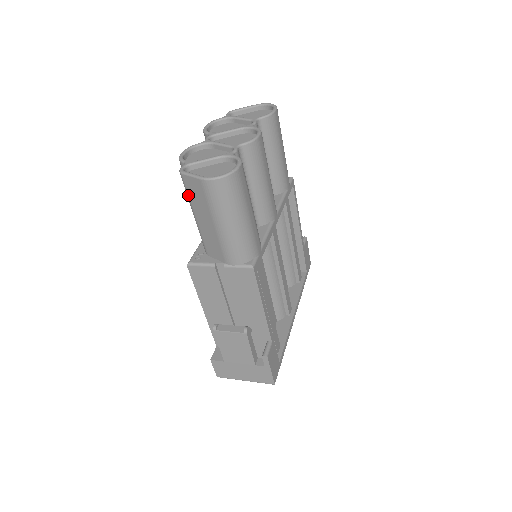
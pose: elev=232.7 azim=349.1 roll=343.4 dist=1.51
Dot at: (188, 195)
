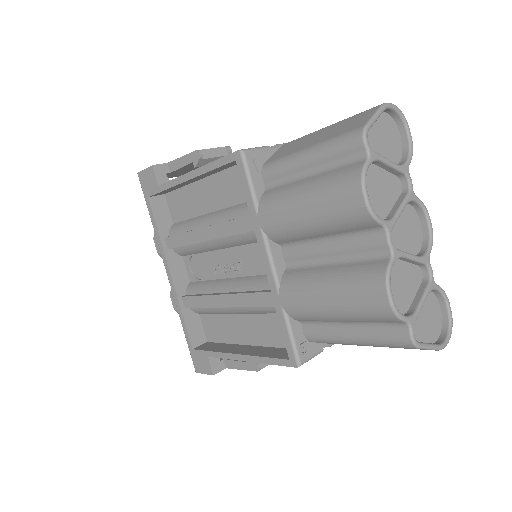
Dot at: occluded
